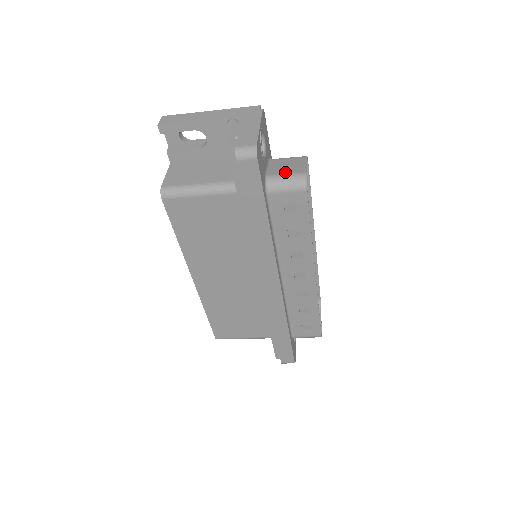
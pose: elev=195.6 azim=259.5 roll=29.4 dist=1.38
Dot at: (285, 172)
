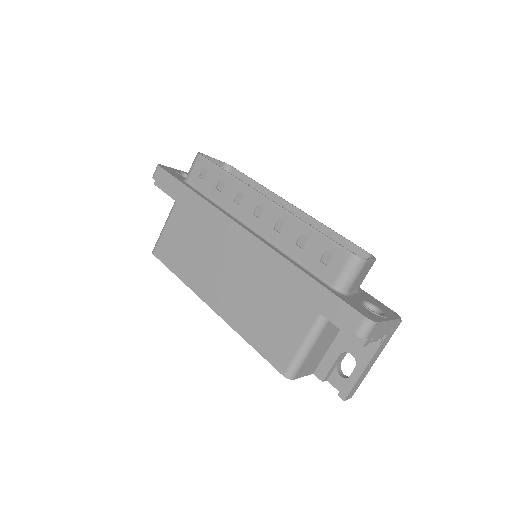
Dot at: occluded
